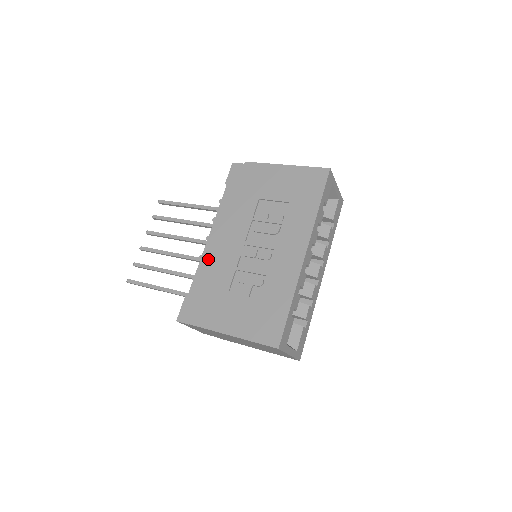
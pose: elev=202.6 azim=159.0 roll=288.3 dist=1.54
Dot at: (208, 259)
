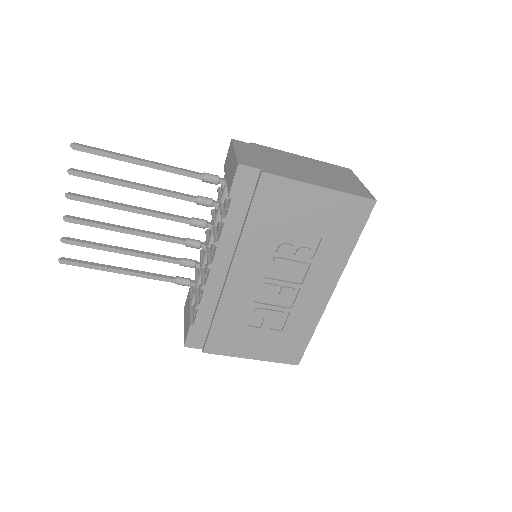
Dot at: (215, 290)
